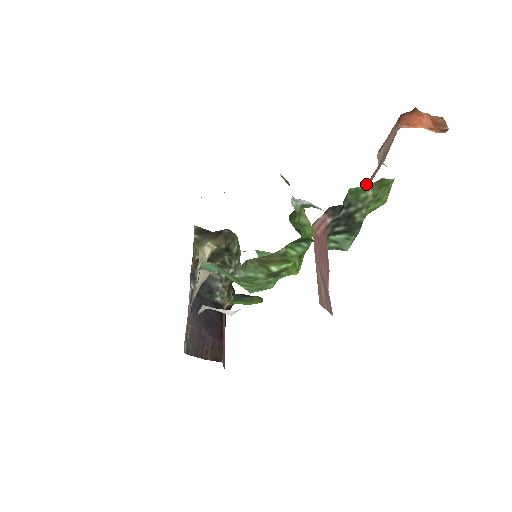
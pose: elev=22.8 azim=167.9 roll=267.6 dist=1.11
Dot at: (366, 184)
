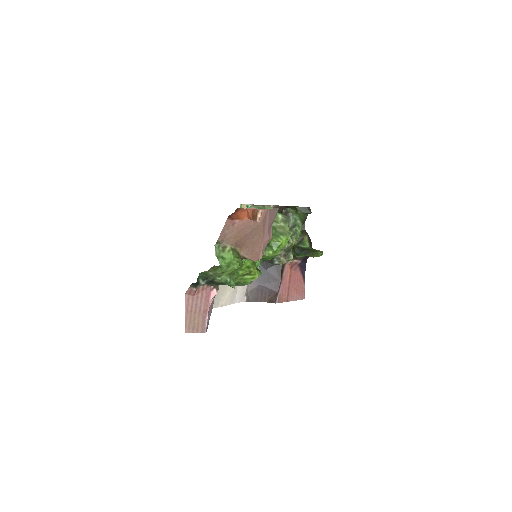
Dot at: (241, 248)
